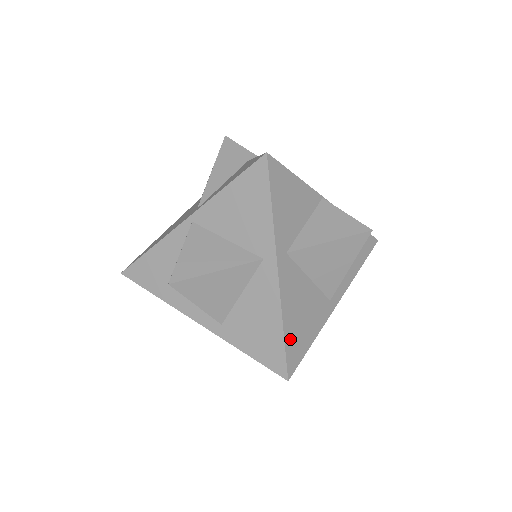
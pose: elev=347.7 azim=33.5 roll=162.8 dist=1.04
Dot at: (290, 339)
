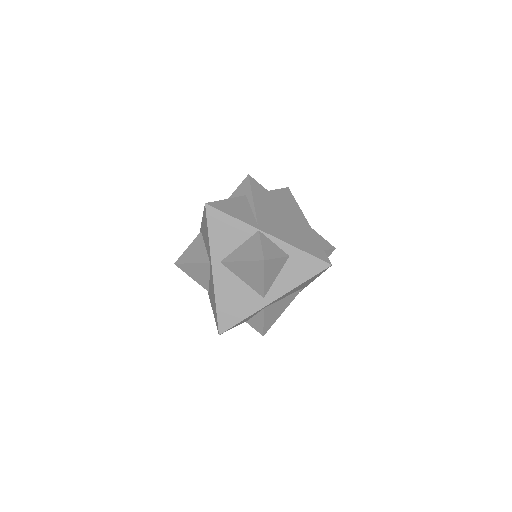
Dot at: (222, 312)
